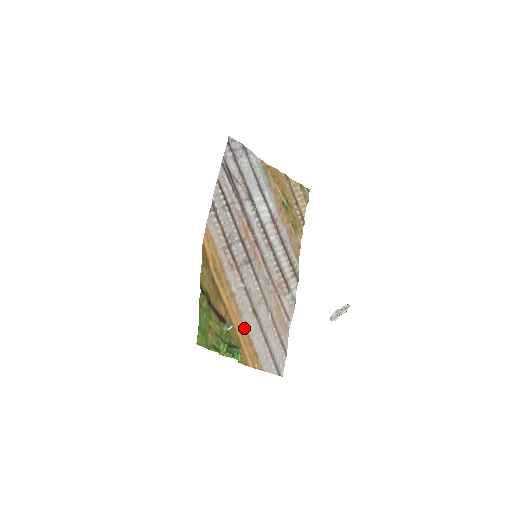
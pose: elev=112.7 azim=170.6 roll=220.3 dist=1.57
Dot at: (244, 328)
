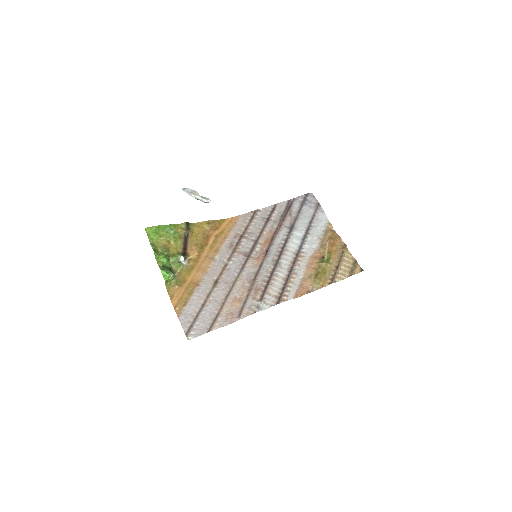
Dot at: (197, 282)
